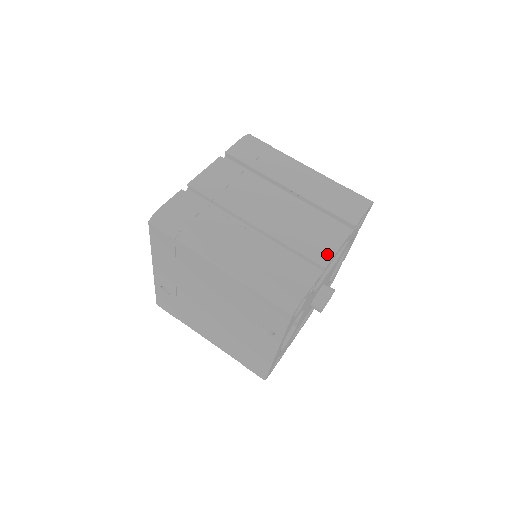
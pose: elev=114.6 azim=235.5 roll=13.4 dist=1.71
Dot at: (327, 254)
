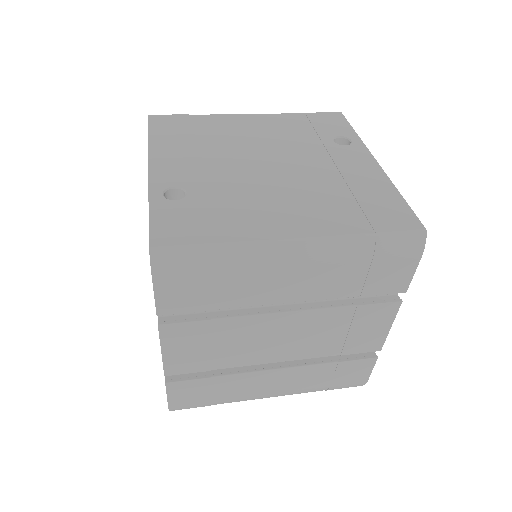
Dot at: occluded
